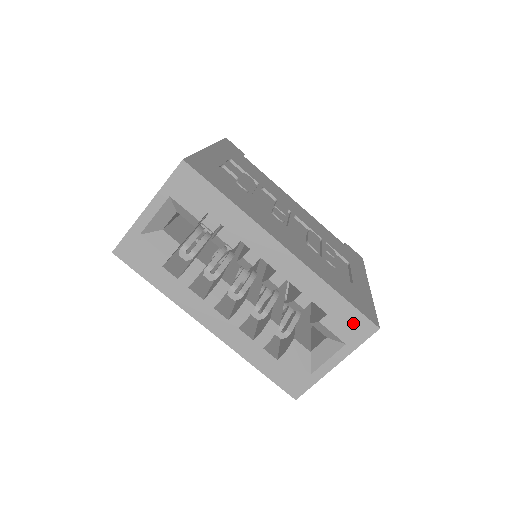
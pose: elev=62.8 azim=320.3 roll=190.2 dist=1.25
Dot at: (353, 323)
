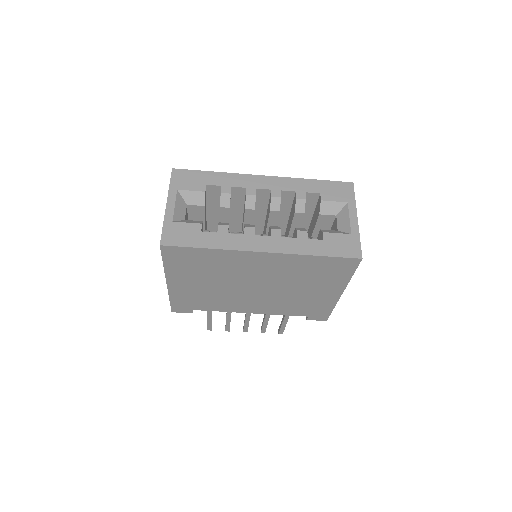
Dot at: (338, 189)
